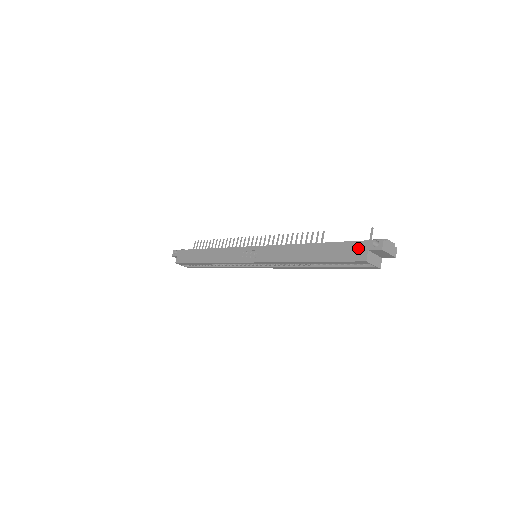
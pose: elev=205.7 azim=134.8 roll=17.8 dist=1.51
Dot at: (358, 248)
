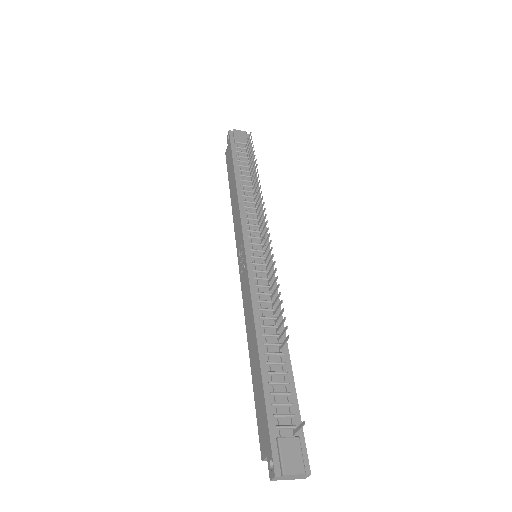
Dot at: (265, 437)
